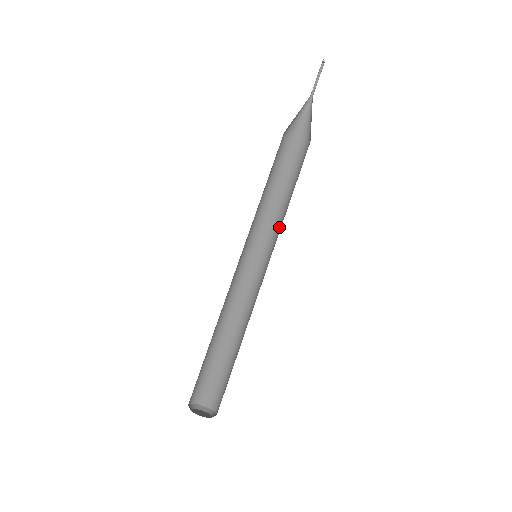
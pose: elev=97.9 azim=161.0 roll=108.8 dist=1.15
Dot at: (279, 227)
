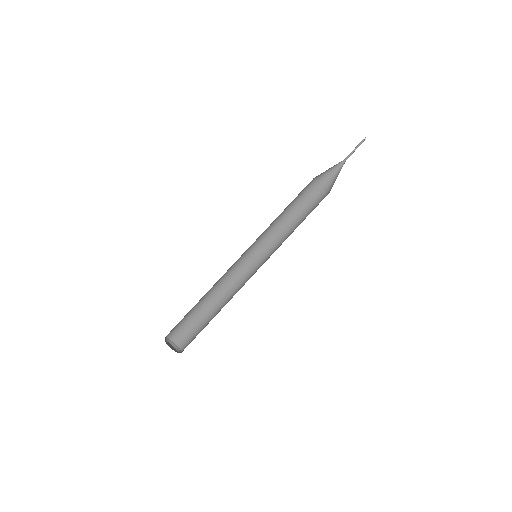
Dot at: occluded
